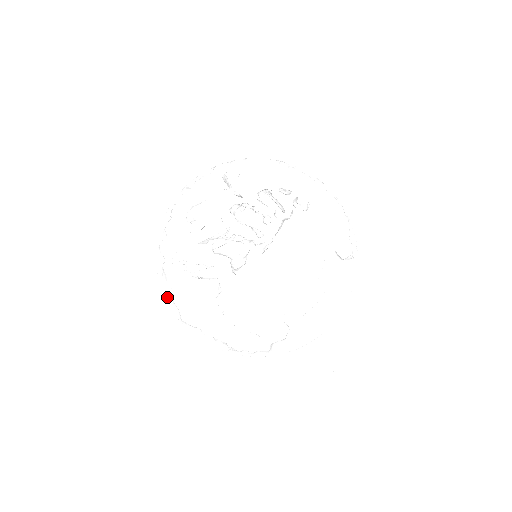
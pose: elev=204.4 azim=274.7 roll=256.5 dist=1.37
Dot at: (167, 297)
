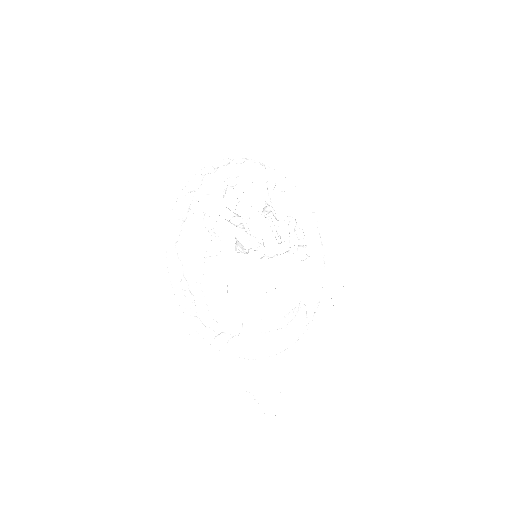
Dot at: (173, 217)
